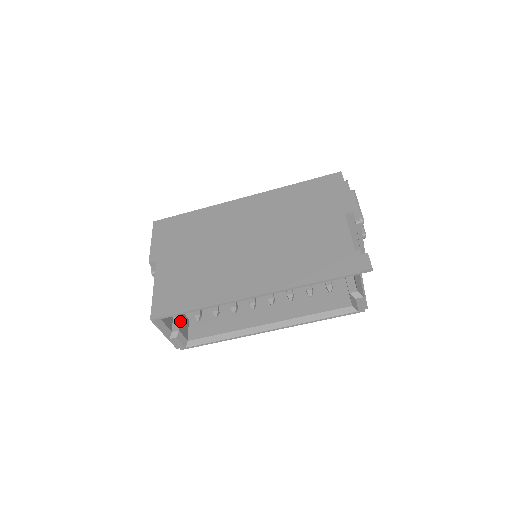
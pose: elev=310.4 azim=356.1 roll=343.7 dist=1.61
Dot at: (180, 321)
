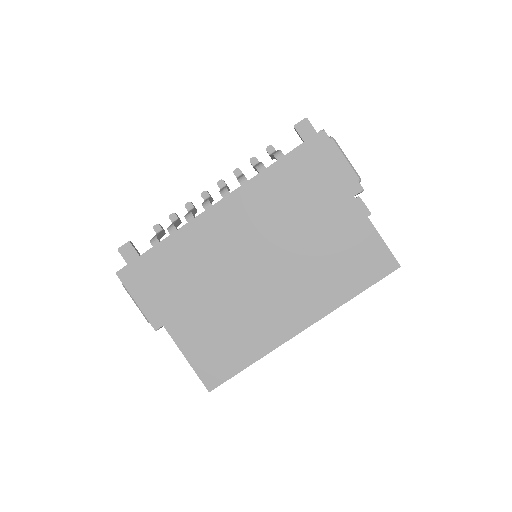
Dot at: occluded
